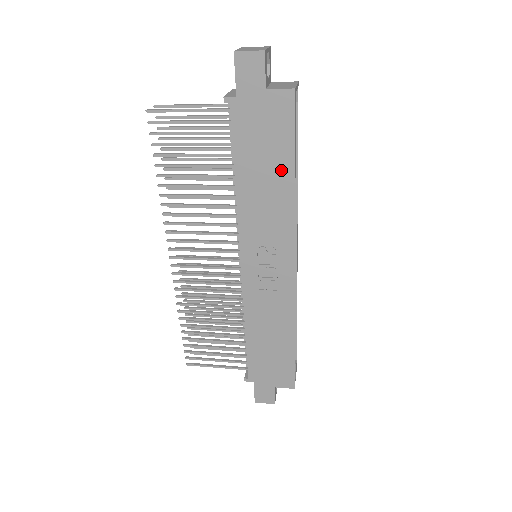
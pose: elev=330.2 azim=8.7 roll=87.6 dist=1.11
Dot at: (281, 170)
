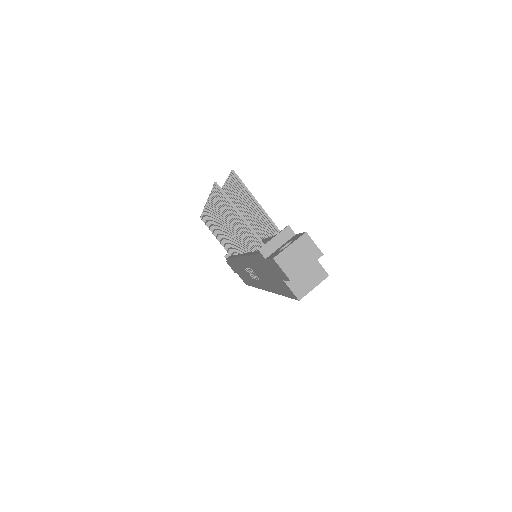
Dot at: (275, 286)
